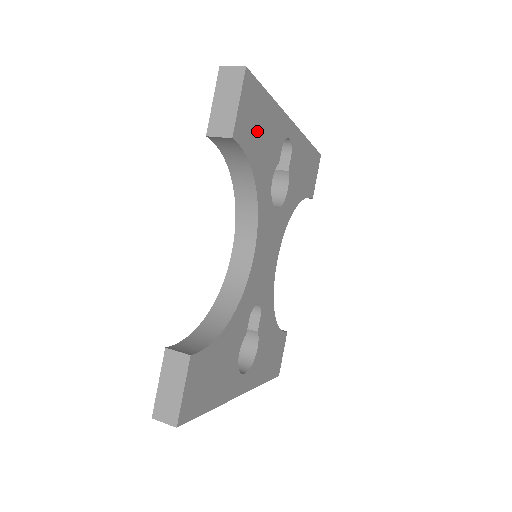
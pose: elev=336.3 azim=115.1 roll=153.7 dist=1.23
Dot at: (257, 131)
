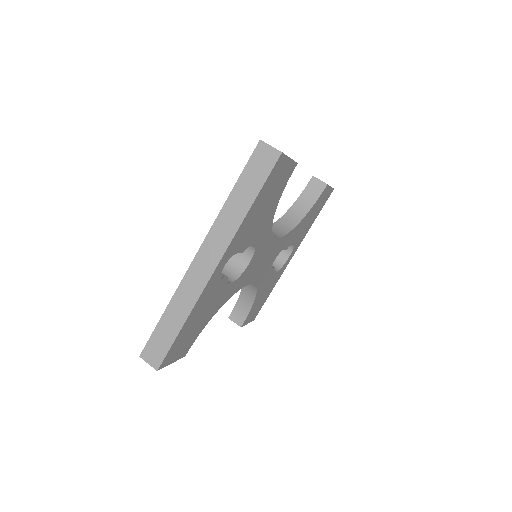
Dot at: (194, 329)
